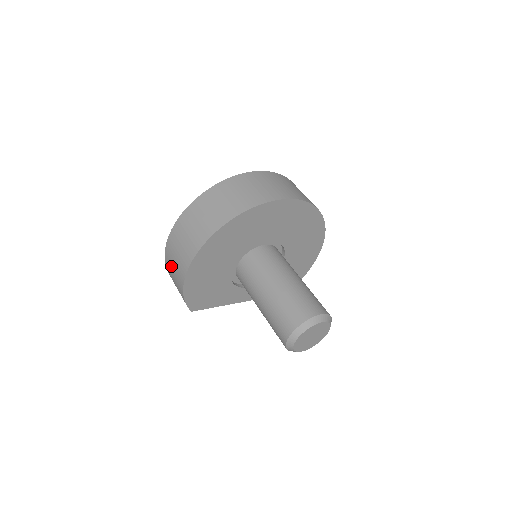
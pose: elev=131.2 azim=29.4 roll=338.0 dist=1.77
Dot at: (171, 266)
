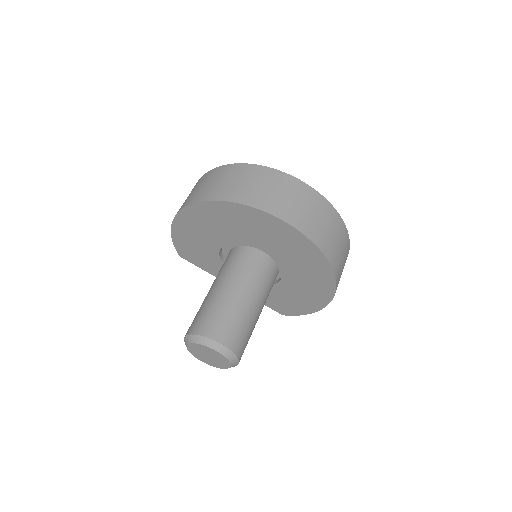
Dot at: occluded
